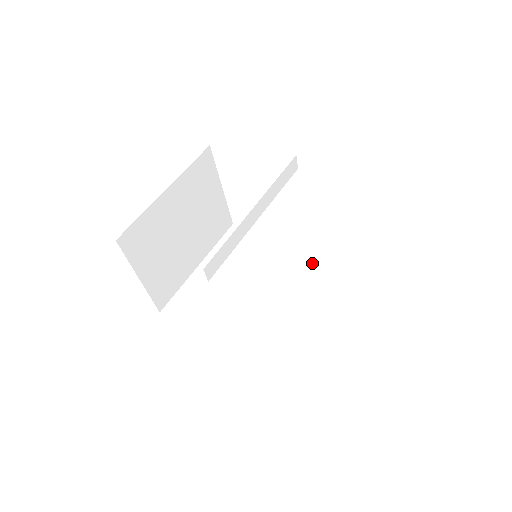
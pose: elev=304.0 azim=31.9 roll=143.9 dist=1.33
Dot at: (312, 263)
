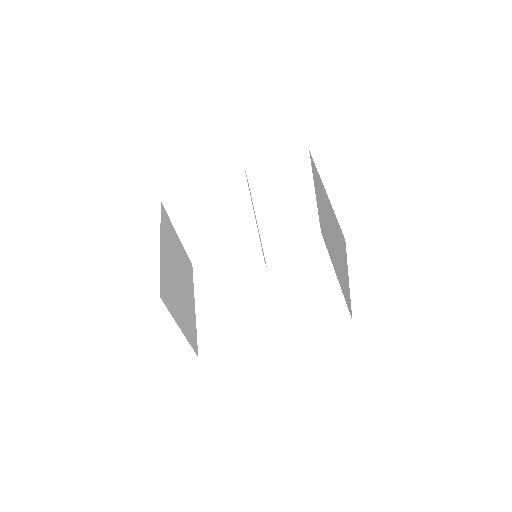
Dot at: (278, 251)
